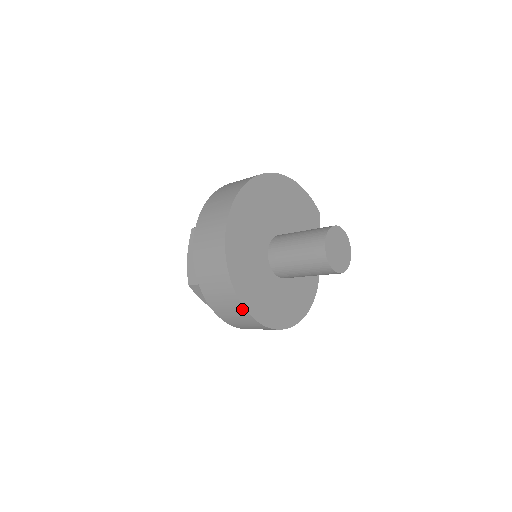
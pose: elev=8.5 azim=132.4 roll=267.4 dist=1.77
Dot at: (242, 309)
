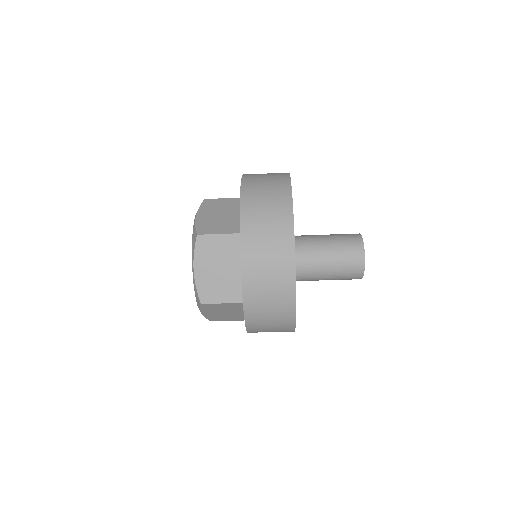
Dot at: (290, 251)
